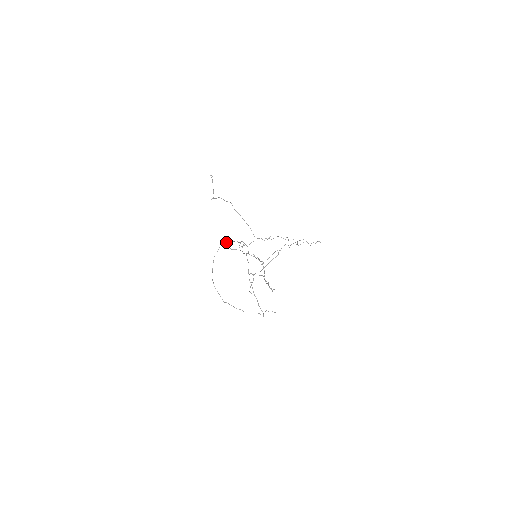
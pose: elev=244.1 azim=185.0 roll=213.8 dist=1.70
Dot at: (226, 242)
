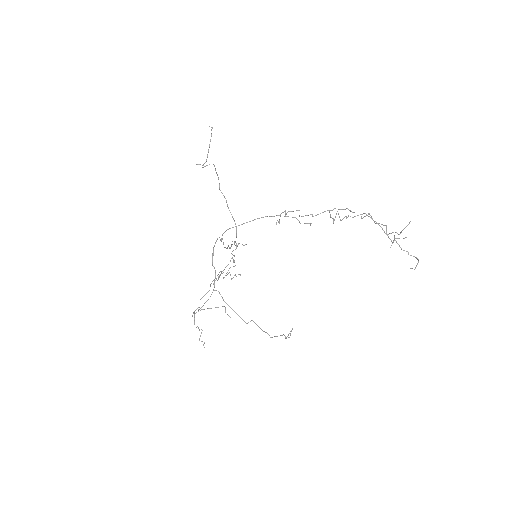
Dot at: occluded
